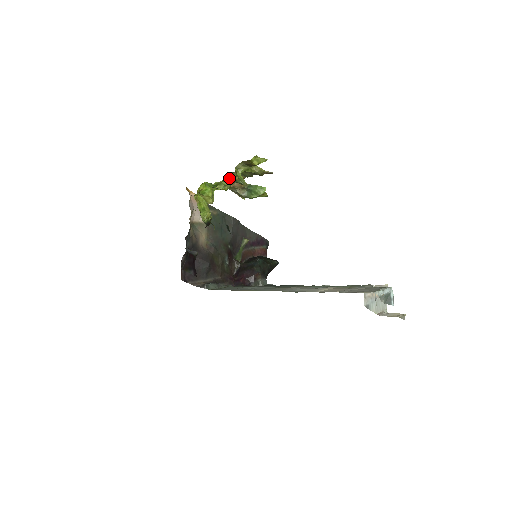
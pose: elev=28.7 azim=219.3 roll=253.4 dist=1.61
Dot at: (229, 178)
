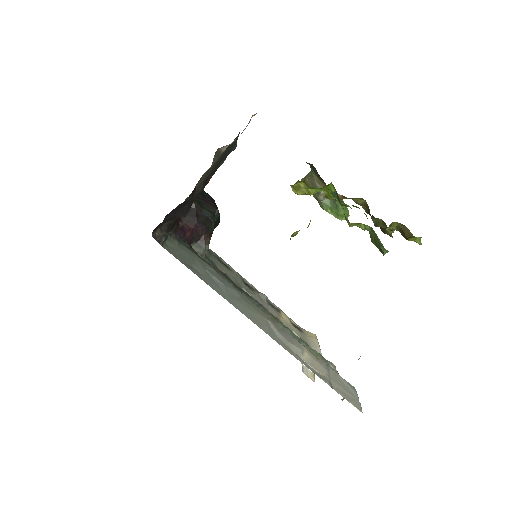
Dot at: (359, 208)
